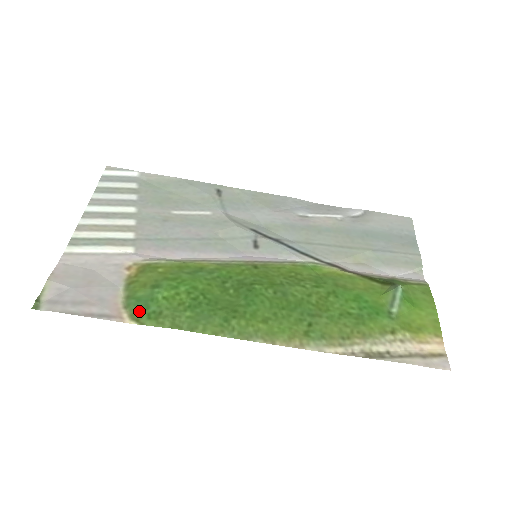
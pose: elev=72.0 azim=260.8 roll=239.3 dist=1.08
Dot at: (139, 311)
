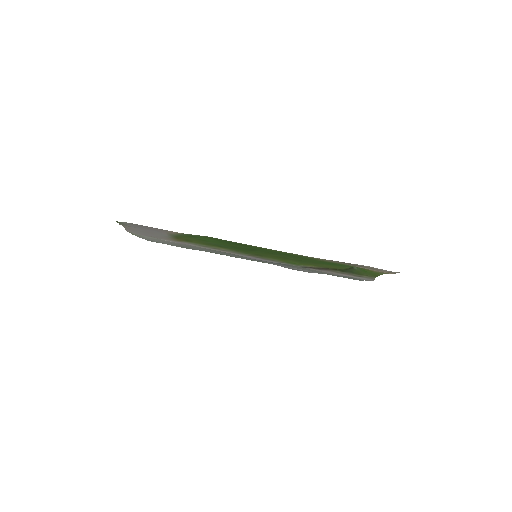
Dot at: (185, 234)
